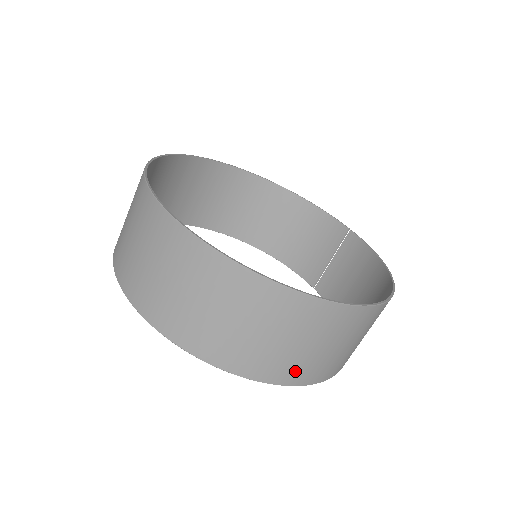
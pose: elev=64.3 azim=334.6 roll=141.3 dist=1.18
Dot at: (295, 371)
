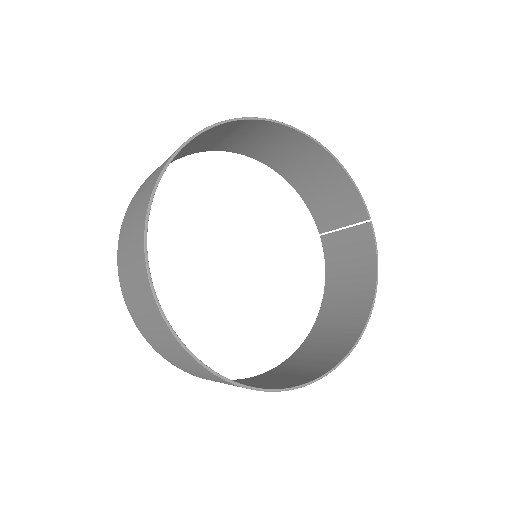
Dot at: occluded
